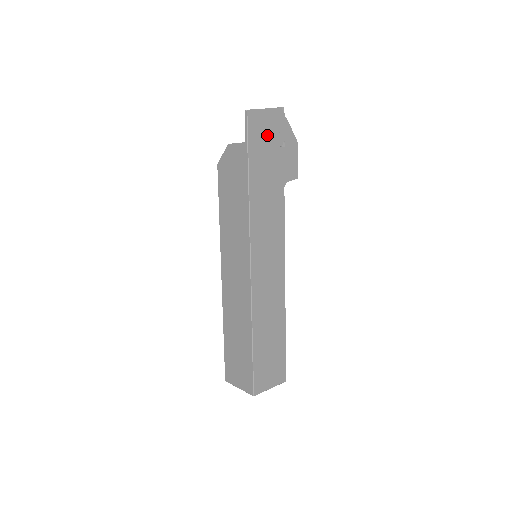
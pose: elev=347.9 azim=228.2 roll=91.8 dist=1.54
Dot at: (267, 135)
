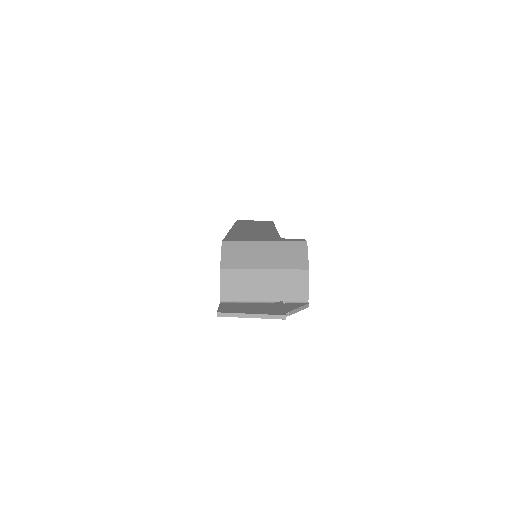
Dot at: occluded
